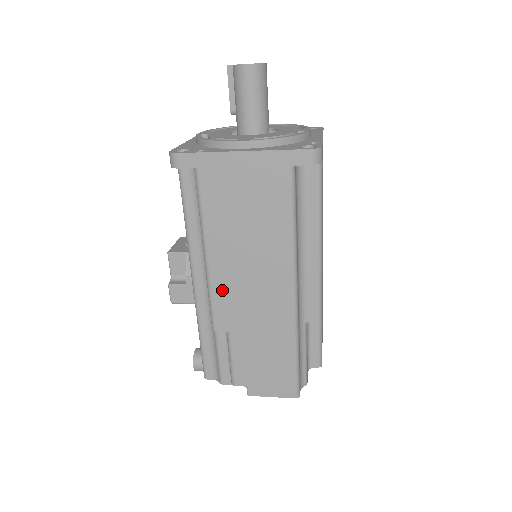
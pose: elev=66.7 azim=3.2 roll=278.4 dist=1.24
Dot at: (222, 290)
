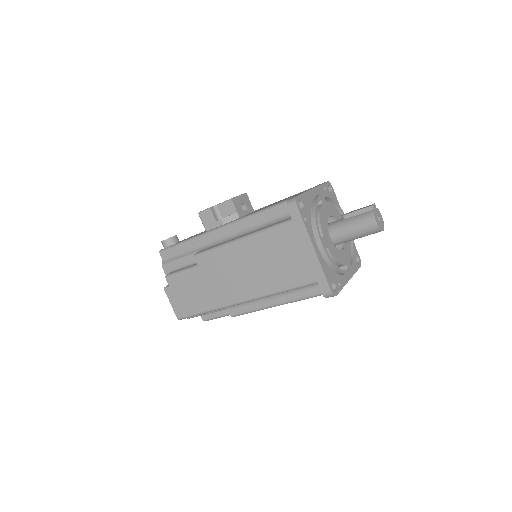
Dot at: (223, 256)
